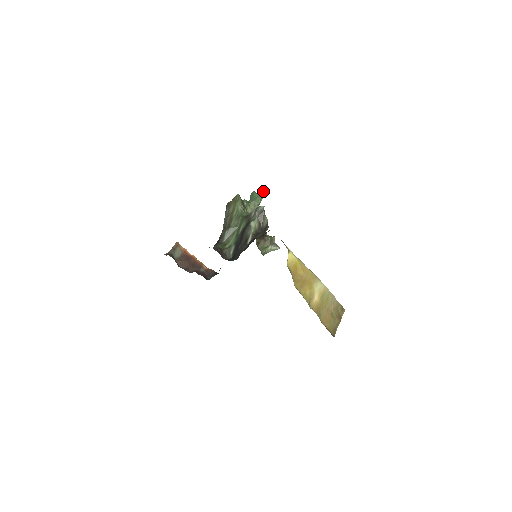
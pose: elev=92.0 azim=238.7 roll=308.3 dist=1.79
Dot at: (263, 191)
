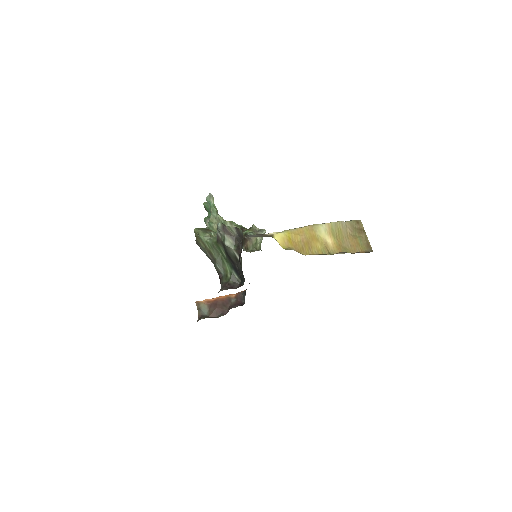
Dot at: (209, 199)
